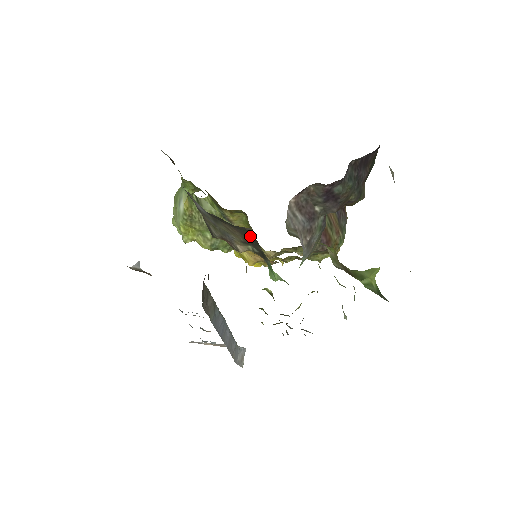
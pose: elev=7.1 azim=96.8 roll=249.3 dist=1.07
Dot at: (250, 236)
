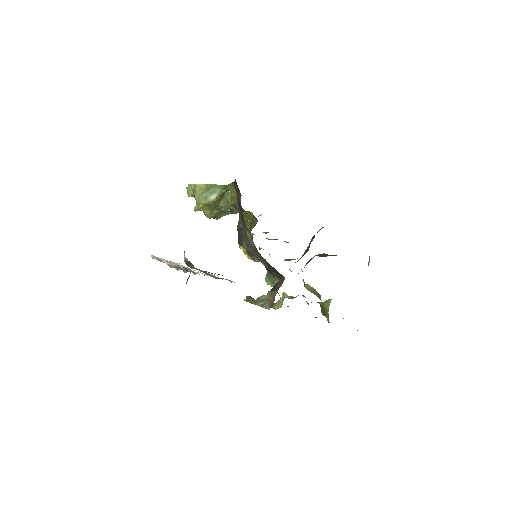
Dot at: (276, 270)
